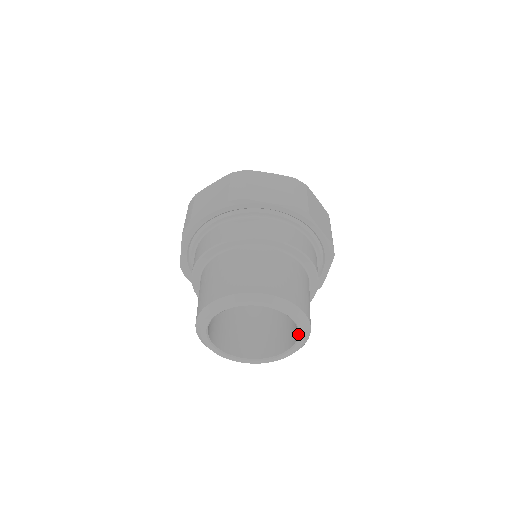
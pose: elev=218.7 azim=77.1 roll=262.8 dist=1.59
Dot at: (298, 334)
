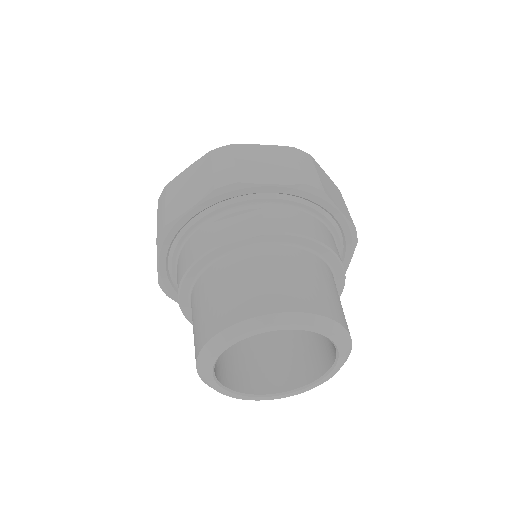
Dot at: (336, 356)
